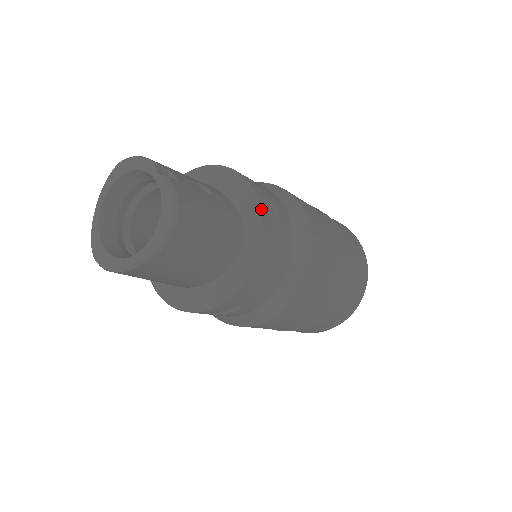
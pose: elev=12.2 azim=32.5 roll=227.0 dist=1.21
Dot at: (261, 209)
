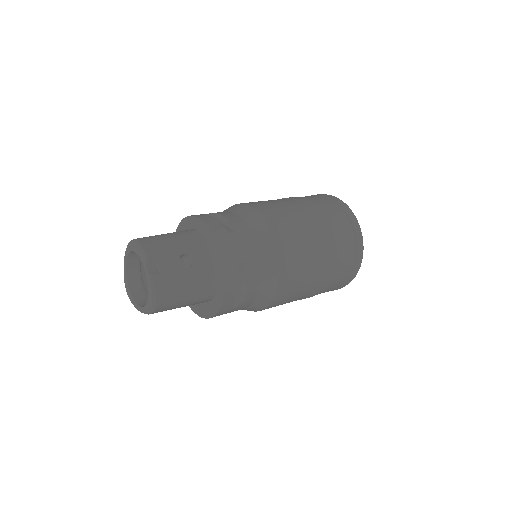
Dot at: (225, 279)
